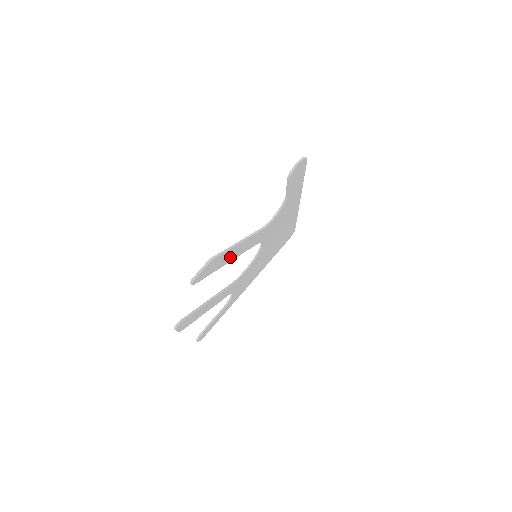
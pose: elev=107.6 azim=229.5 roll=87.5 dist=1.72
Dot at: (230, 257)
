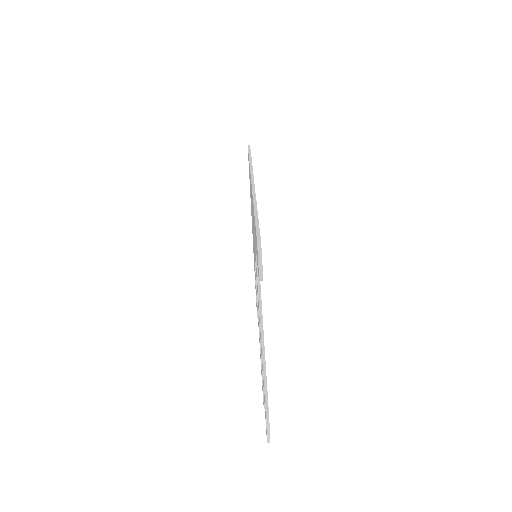
Dot at: occluded
